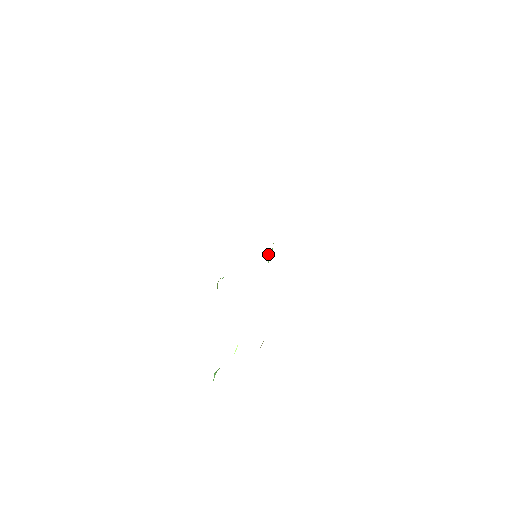
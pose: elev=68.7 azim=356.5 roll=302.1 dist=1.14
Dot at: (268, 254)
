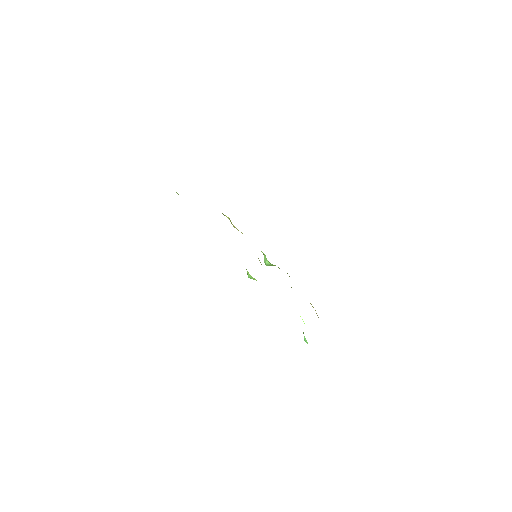
Dot at: (264, 260)
